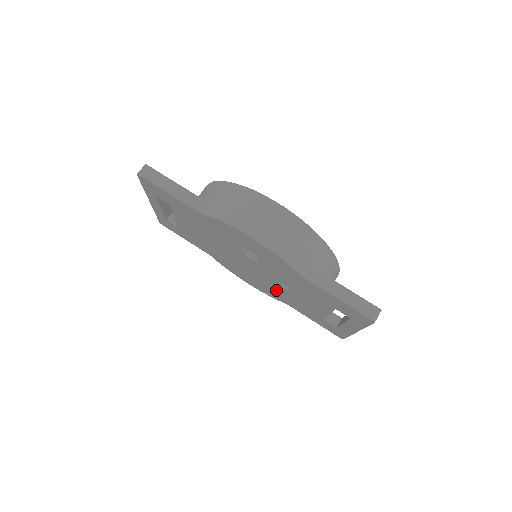
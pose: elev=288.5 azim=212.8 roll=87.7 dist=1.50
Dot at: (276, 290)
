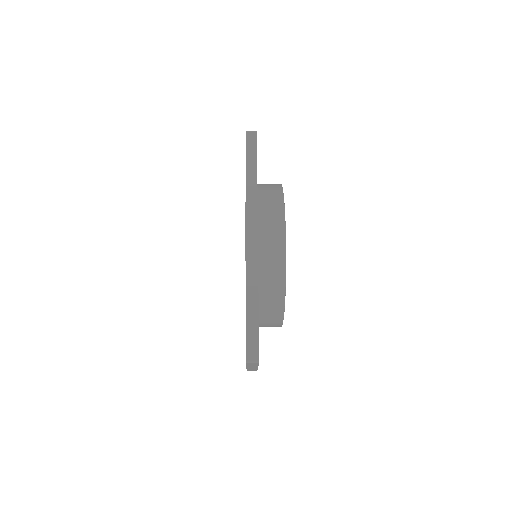
Dot at: occluded
